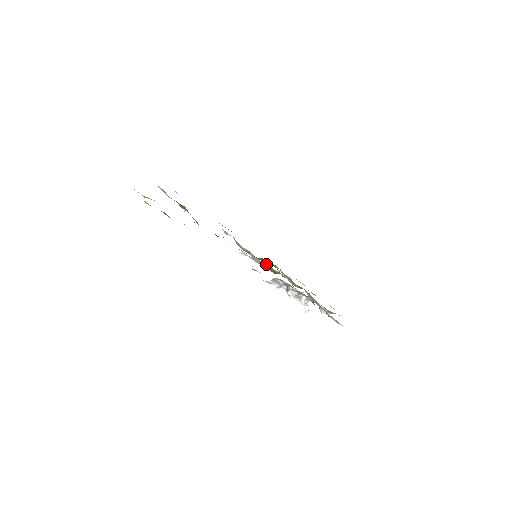
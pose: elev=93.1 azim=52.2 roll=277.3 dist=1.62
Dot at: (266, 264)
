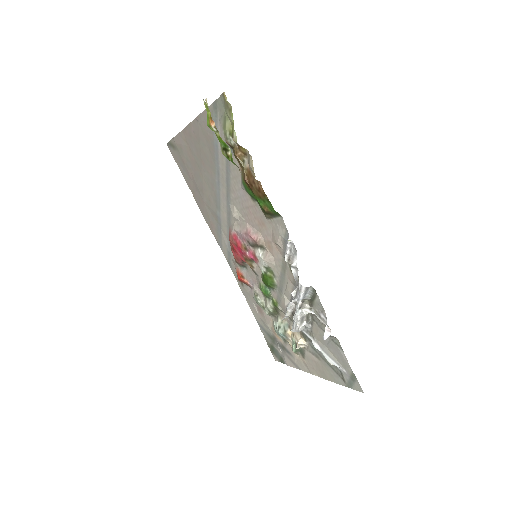
Dot at: (279, 269)
